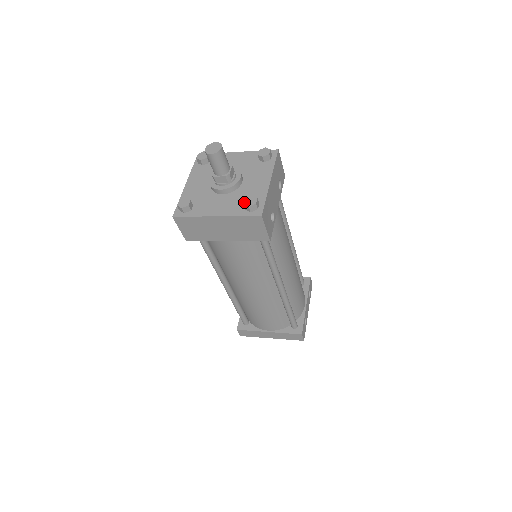
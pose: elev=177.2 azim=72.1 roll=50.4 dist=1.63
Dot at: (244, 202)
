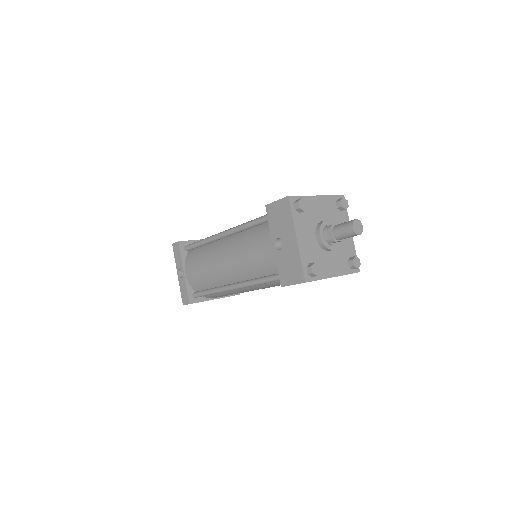
Dot at: (354, 264)
